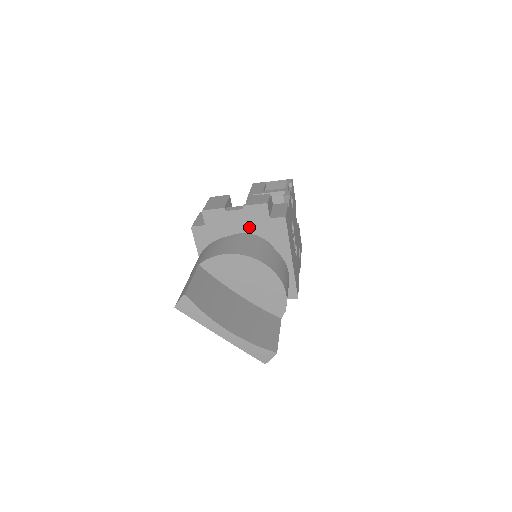
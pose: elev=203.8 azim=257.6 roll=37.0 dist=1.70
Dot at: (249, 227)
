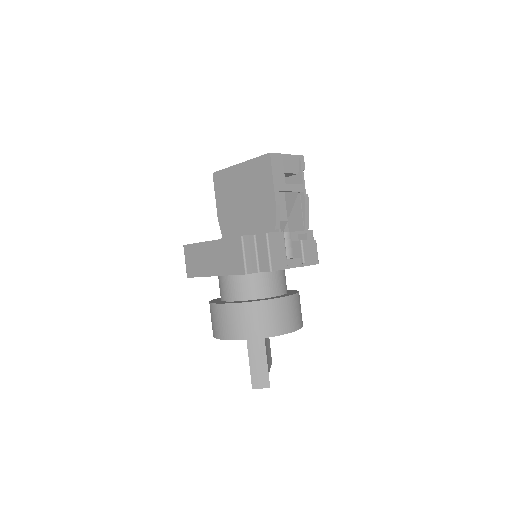
Dot at: occluded
